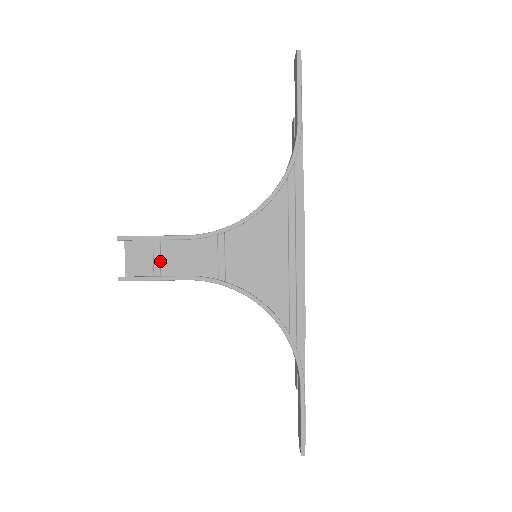
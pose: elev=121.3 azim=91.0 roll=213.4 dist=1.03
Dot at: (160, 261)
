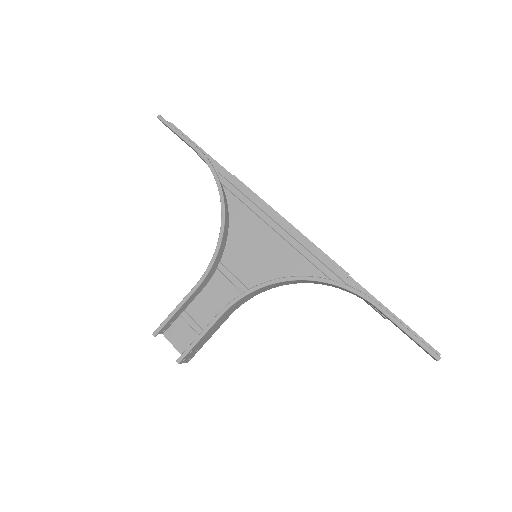
Dot at: (199, 326)
